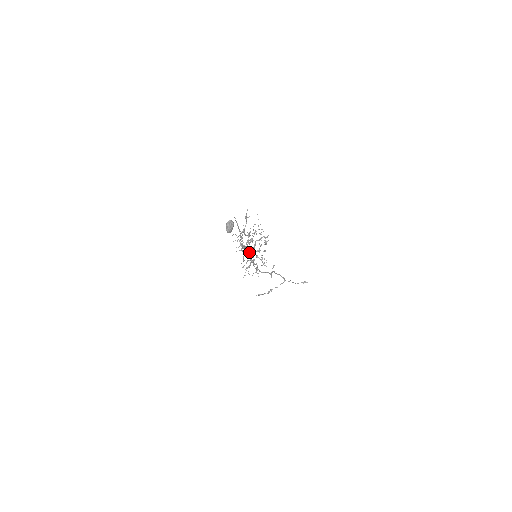
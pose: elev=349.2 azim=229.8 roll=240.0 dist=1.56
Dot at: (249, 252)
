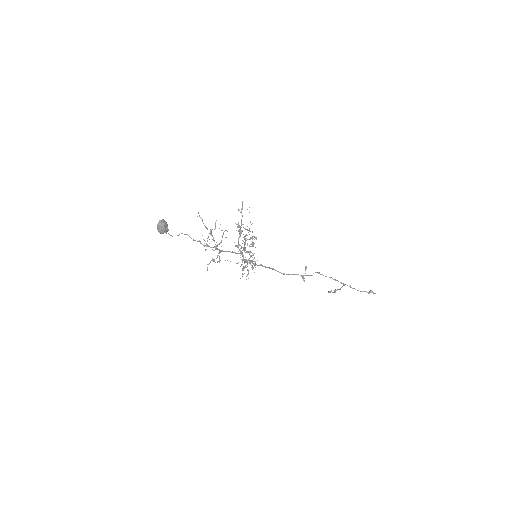
Dot at: (234, 252)
